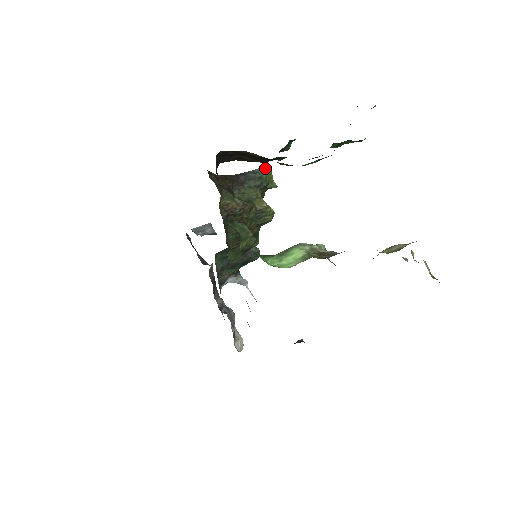
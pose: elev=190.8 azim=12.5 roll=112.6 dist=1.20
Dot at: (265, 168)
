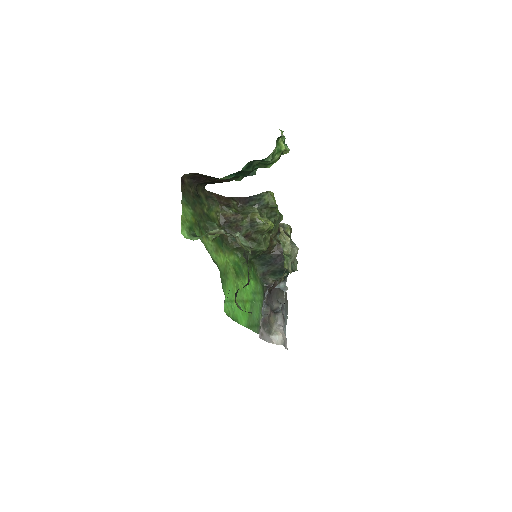
Dot at: (266, 193)
